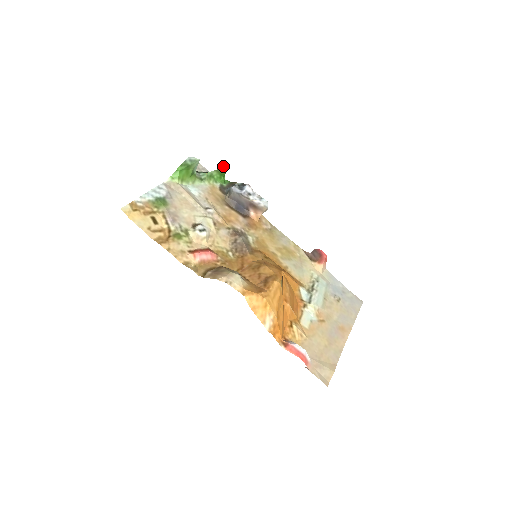
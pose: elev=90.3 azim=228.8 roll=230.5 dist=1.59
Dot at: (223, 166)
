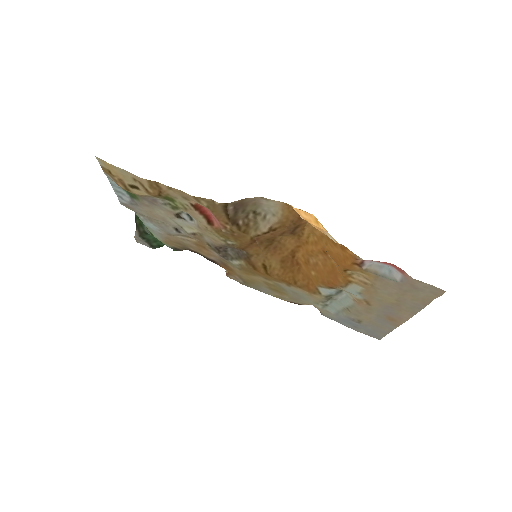
Dot at: occluded
